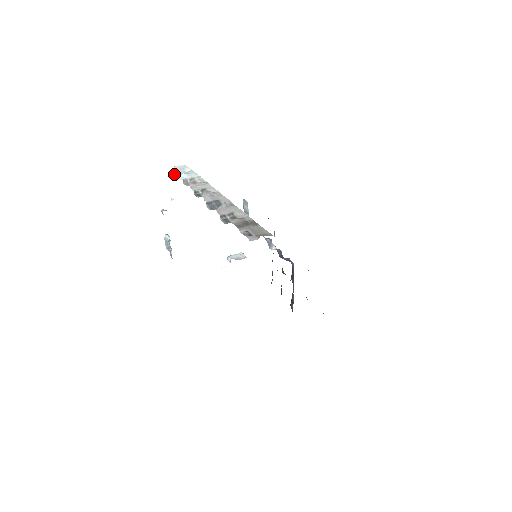
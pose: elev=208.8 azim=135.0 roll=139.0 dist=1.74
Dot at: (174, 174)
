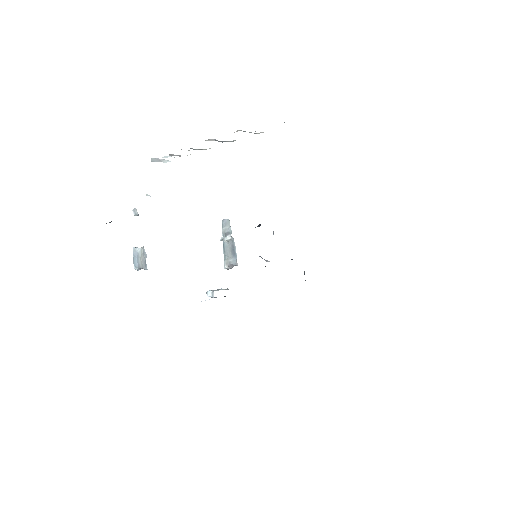
Dot at: (152, 161)
